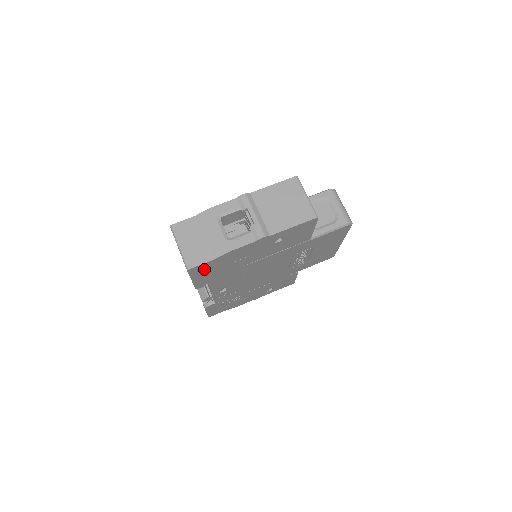
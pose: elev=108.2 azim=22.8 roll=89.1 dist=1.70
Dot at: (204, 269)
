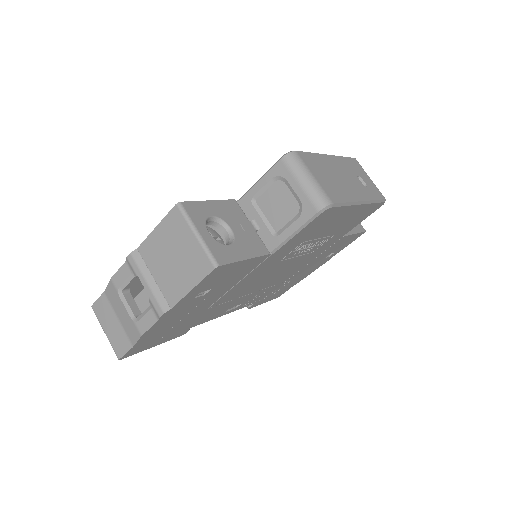
Dot at: (145, 345)
